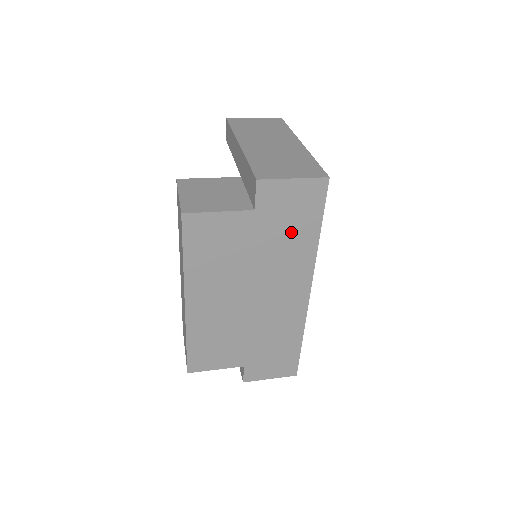
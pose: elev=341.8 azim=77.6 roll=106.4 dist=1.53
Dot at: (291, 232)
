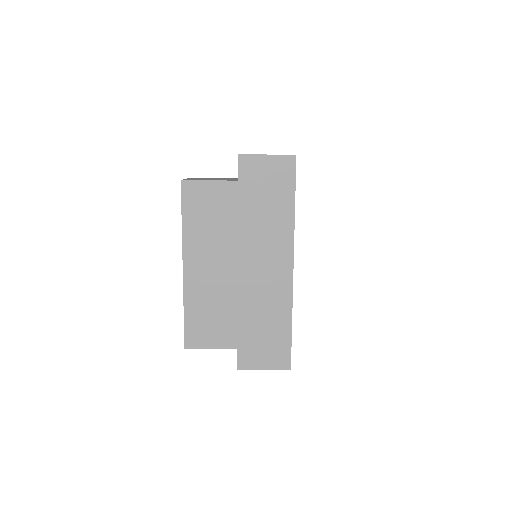
Dot at: (270, 203)
